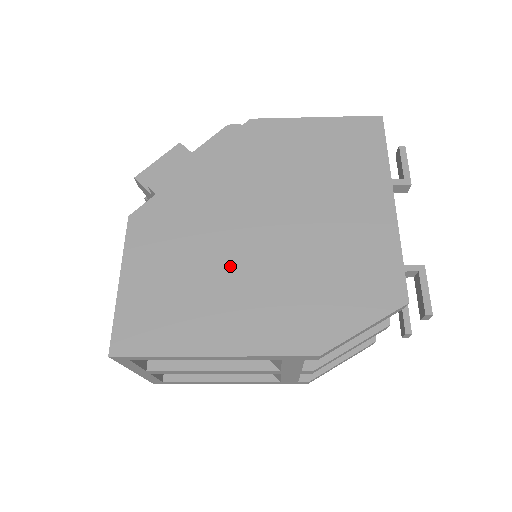
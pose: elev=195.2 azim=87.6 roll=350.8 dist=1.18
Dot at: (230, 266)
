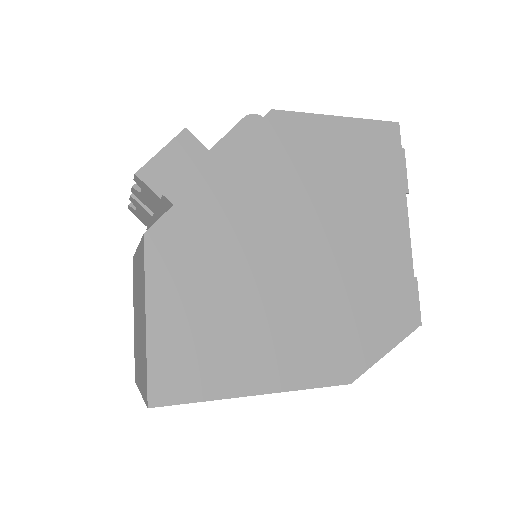
Dot at: (265, 296)
